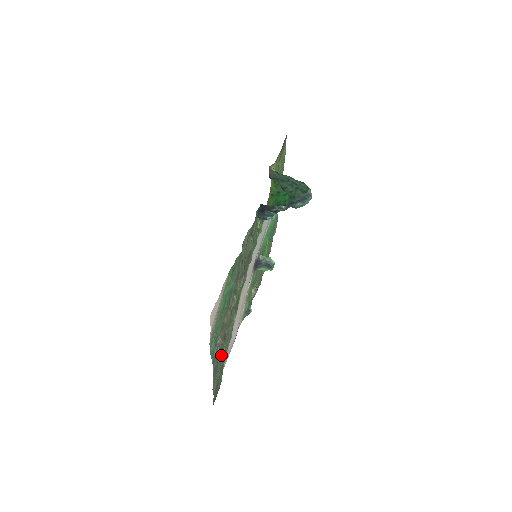
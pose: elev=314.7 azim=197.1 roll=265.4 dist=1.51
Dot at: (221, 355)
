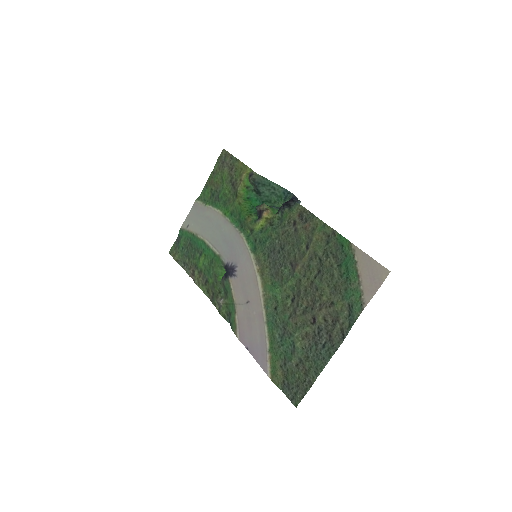
Dot at: (314, 340)
